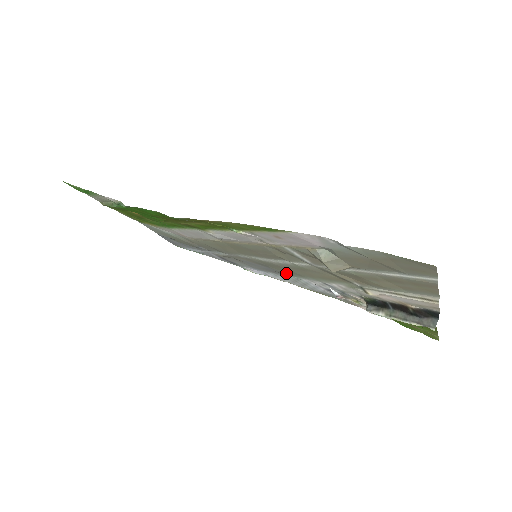
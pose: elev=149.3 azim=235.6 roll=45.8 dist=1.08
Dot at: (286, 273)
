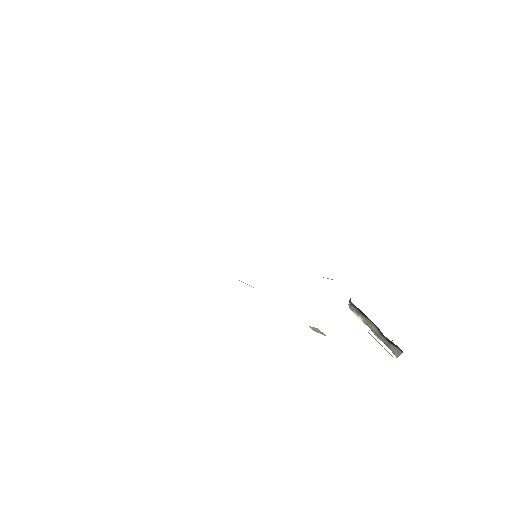
Dot at: occluded
